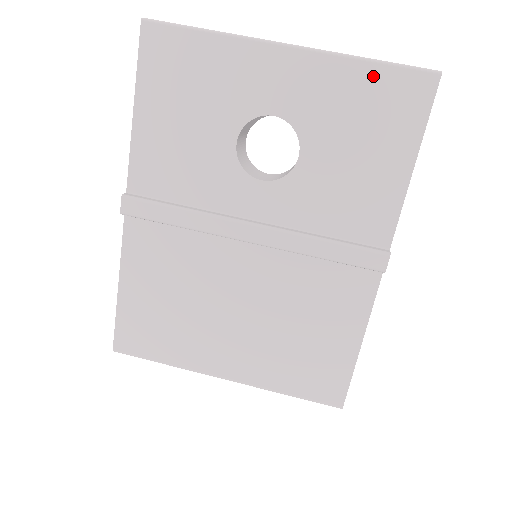
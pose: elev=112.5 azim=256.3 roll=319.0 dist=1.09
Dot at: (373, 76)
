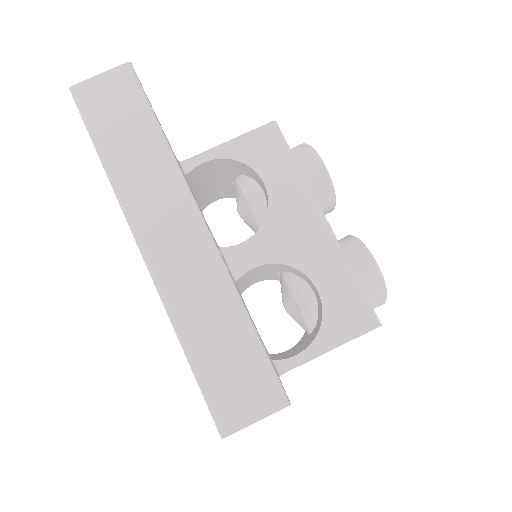
Dot at: occluded
